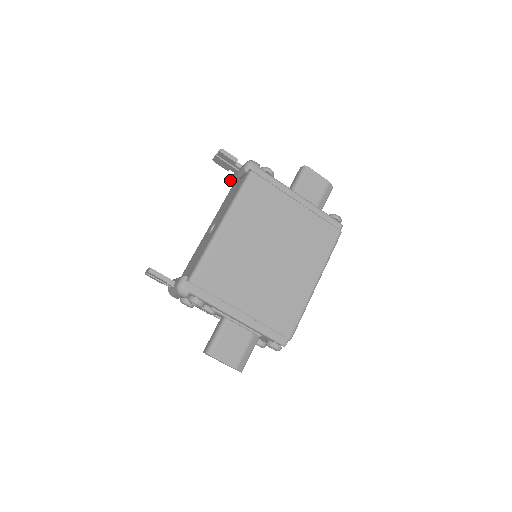
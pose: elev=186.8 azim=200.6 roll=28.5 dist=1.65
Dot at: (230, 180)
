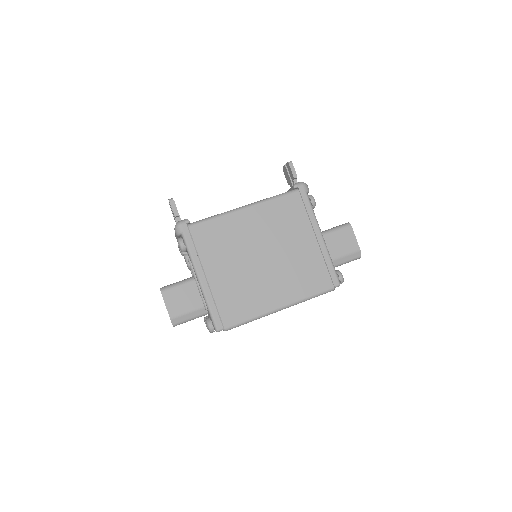
Dot at: occluded
